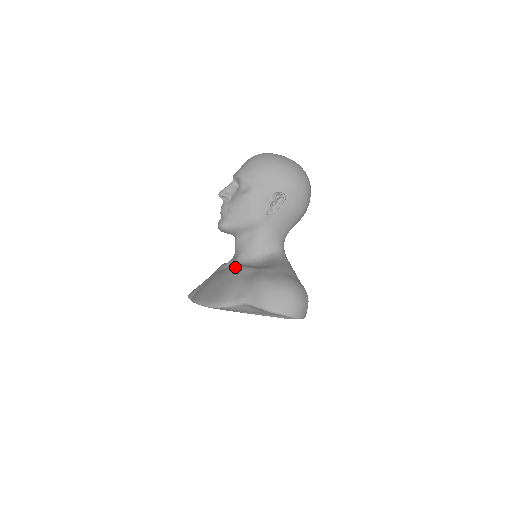
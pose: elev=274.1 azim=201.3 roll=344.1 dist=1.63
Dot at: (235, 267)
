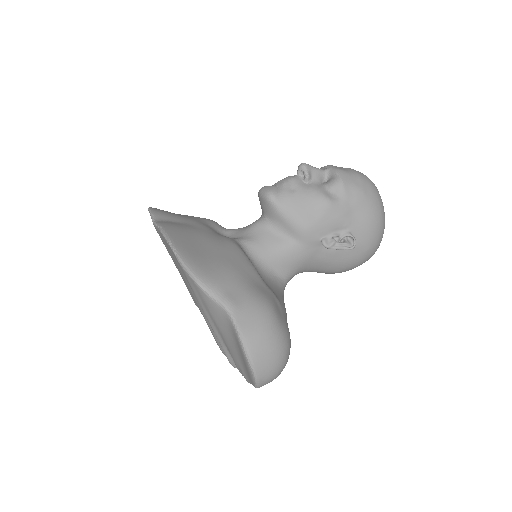
Dot at: (242, 251)
